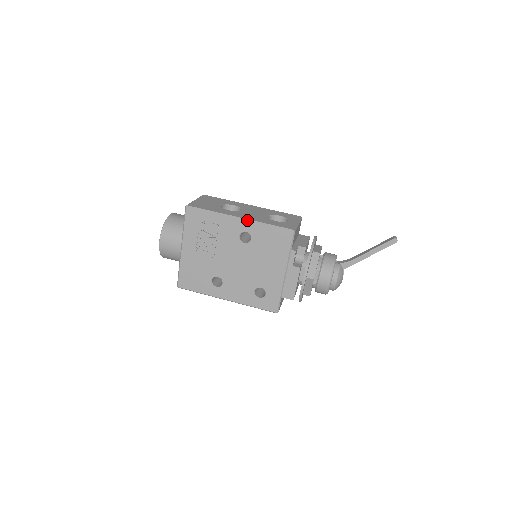
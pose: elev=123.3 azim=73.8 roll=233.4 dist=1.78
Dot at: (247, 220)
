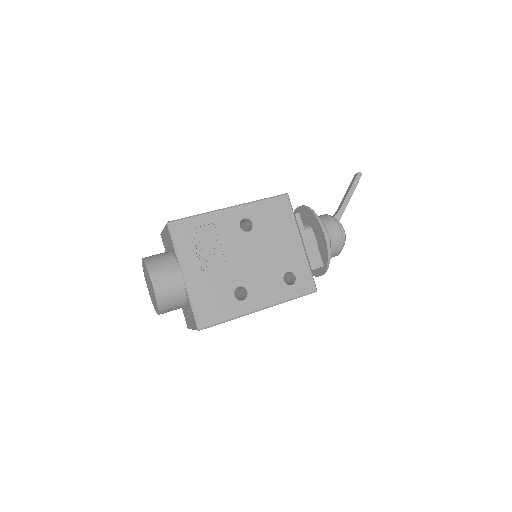
Dot at: (239, 205)
